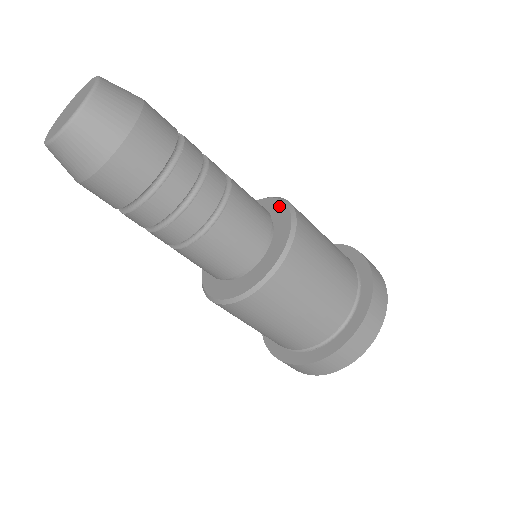
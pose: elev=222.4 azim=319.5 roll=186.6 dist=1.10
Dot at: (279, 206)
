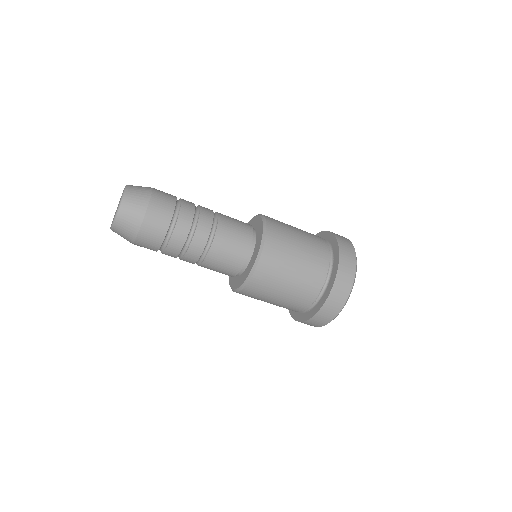
Dot at: (260, 223)
